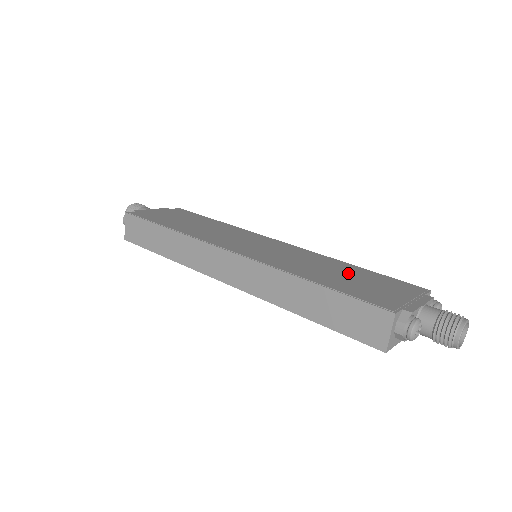
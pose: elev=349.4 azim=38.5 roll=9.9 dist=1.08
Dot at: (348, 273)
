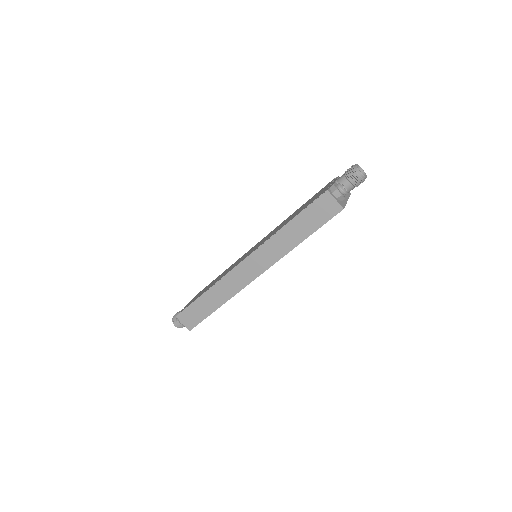
Dot at: (298, 210)
